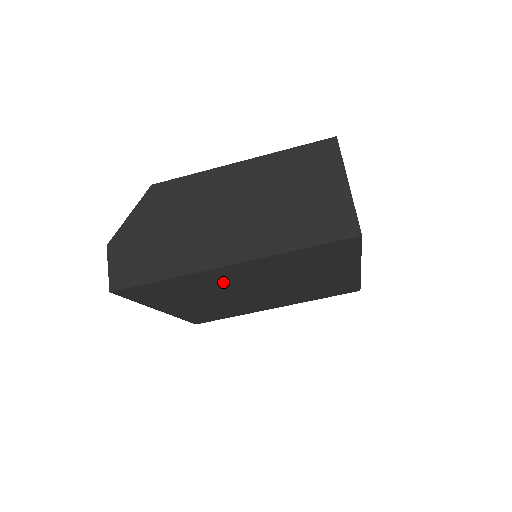
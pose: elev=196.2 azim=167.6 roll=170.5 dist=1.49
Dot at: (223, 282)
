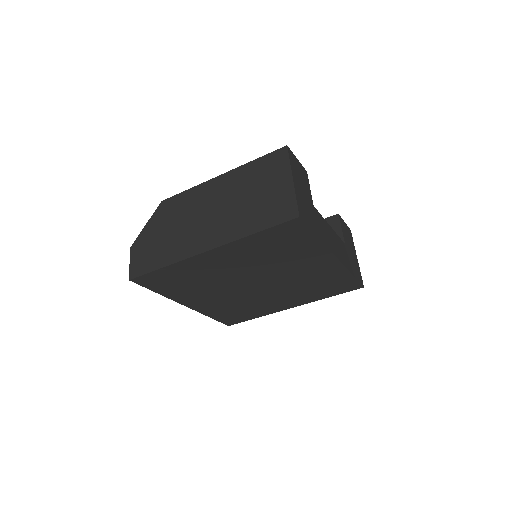
Dot at: (215, 271)
